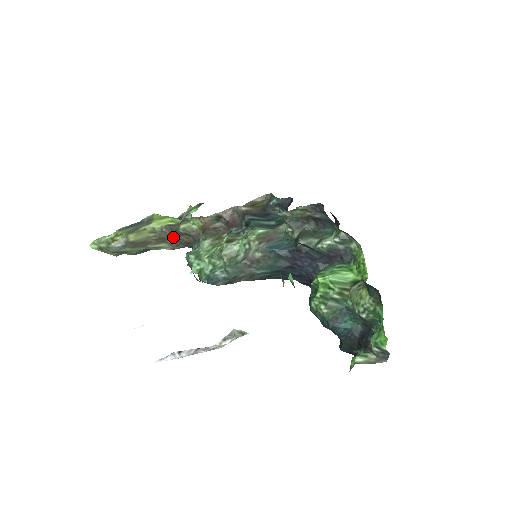
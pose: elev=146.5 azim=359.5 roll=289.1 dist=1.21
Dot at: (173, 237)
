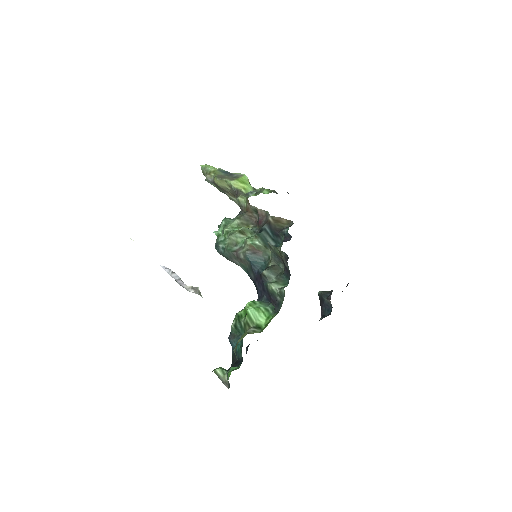
Dot at: occluded
